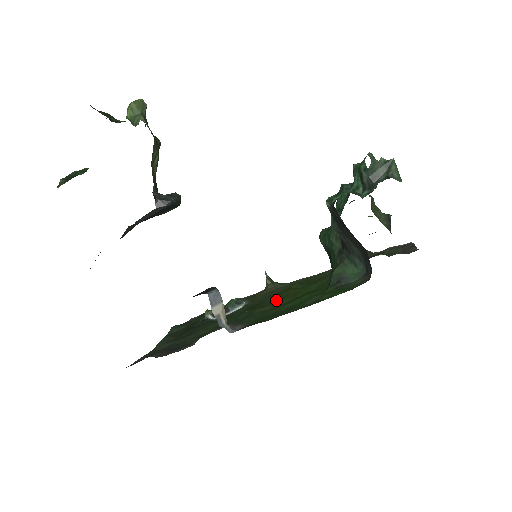
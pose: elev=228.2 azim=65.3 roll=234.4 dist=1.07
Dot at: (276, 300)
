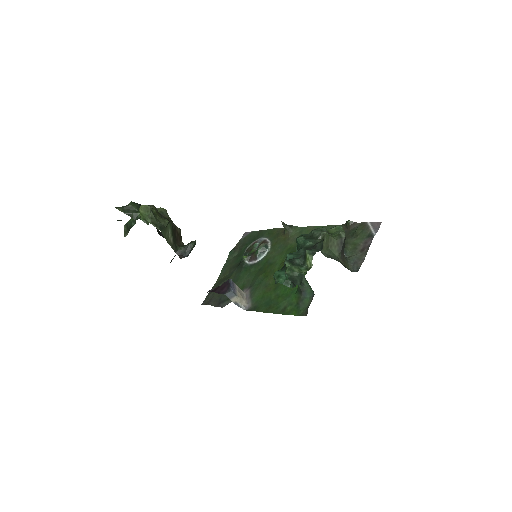
Dot at: occluded
